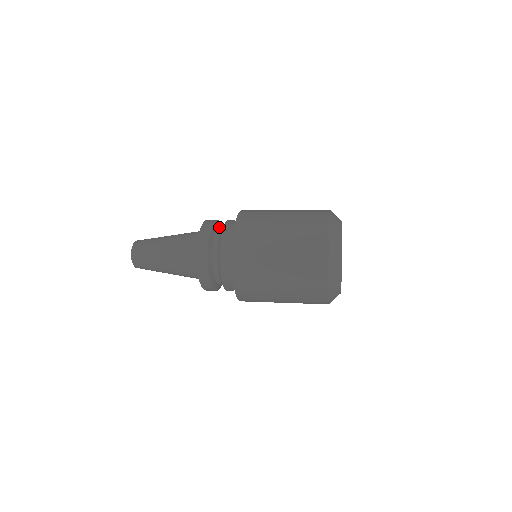
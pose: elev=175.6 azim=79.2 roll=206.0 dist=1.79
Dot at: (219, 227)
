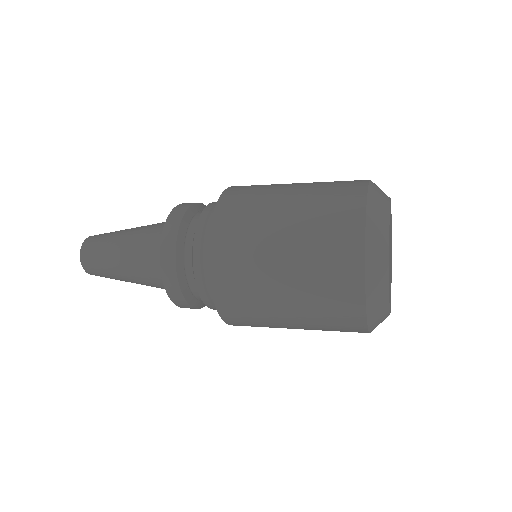
Dot at: (187, 238)
